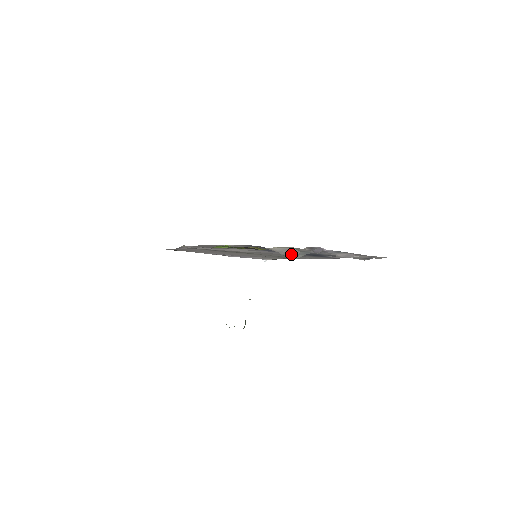
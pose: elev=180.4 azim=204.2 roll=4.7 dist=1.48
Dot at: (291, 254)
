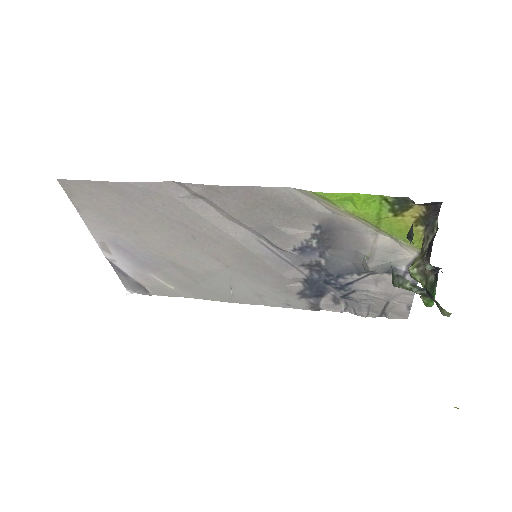
Dot at: (375, 260)
